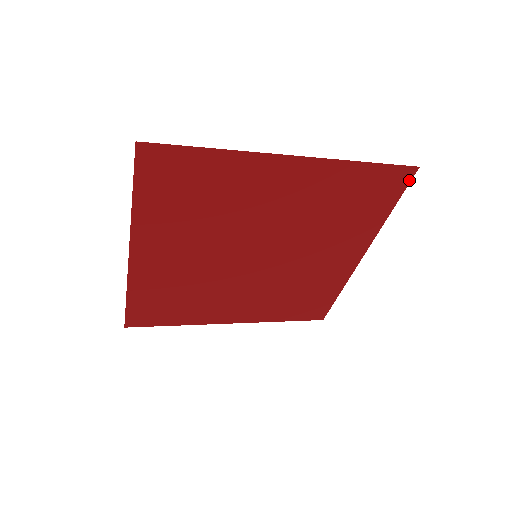
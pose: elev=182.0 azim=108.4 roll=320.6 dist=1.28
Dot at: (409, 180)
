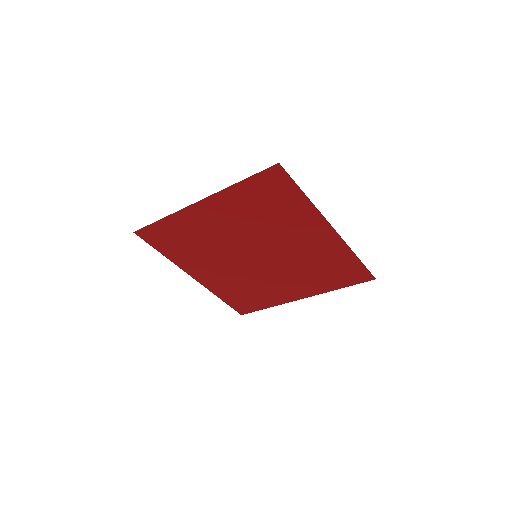
Dot at: (365, 281)
